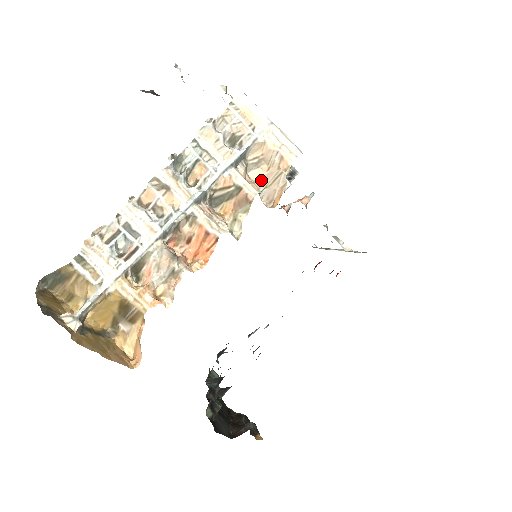
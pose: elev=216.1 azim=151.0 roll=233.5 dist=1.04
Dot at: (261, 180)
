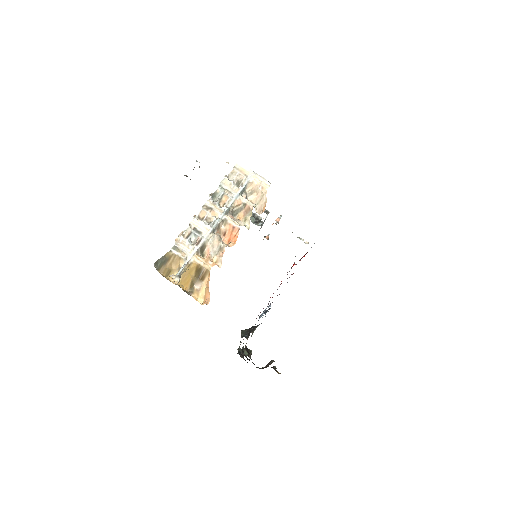
Dot at: (254, 201)
